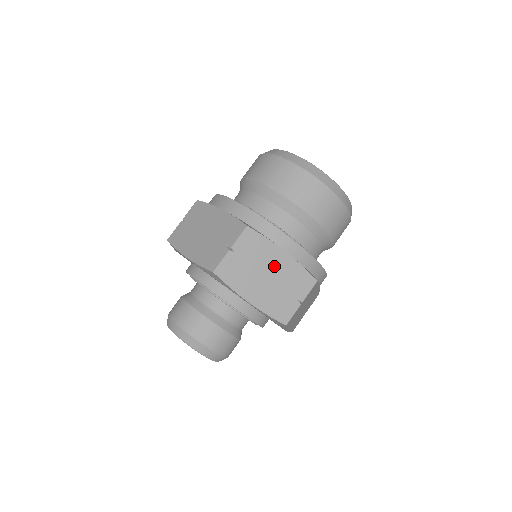
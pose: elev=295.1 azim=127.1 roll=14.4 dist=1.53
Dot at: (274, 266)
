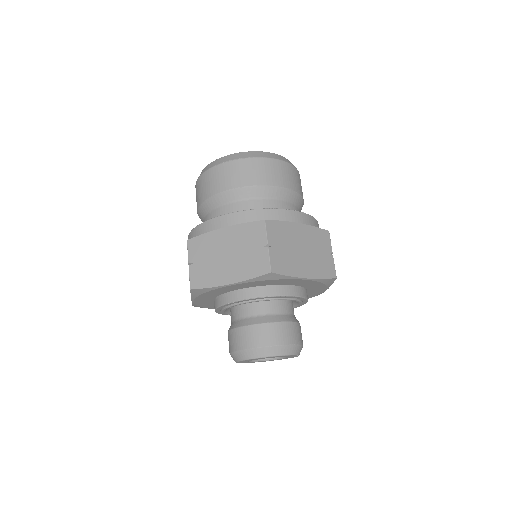
Dot at: (300, 239)
